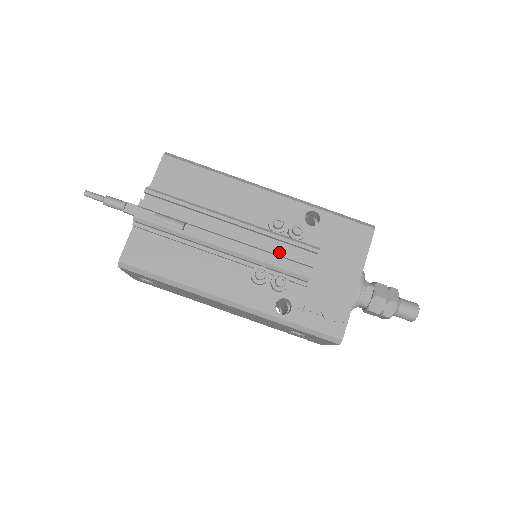
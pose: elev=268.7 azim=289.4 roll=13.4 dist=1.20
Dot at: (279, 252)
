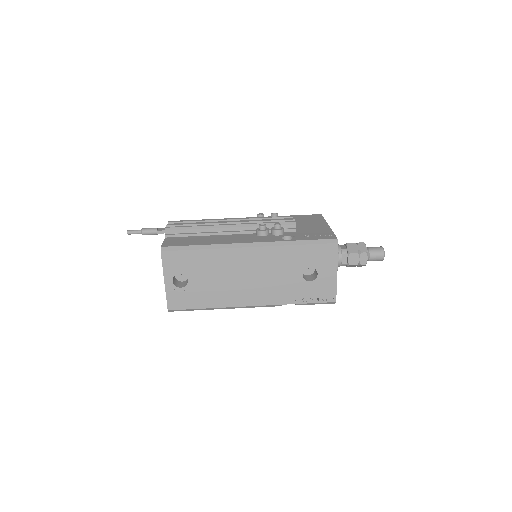
Dot at: (268, 220)
